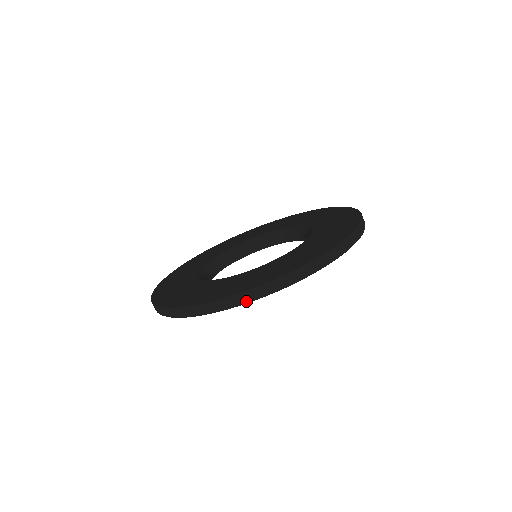
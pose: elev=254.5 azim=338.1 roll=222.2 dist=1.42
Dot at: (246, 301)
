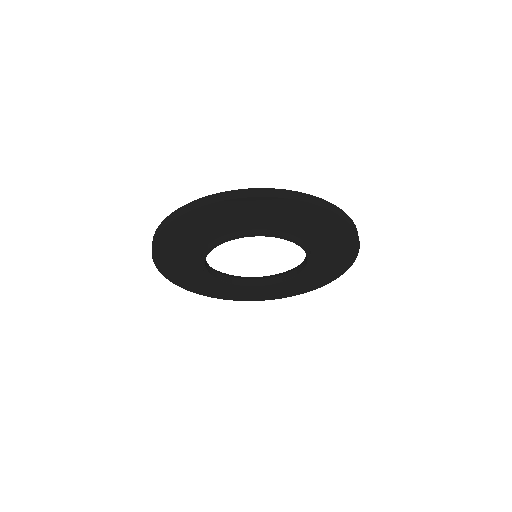
Dot at: (239, 196)
